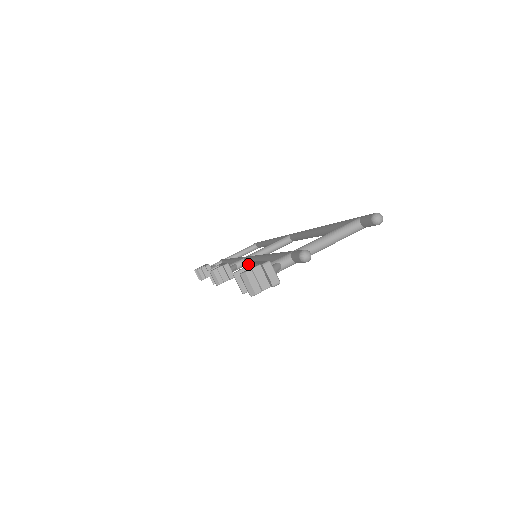
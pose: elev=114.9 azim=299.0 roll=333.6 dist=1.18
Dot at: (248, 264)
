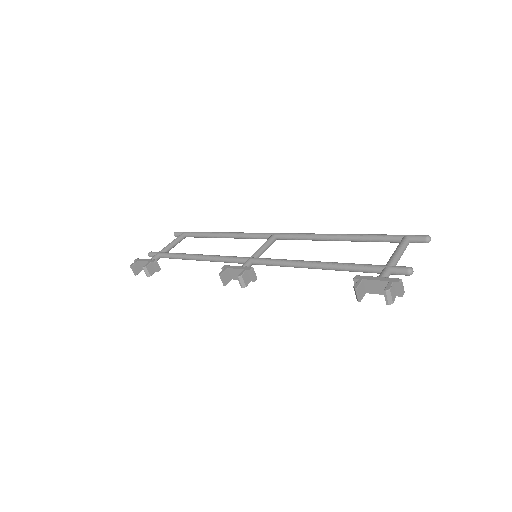
Dot at: (355, 278)
